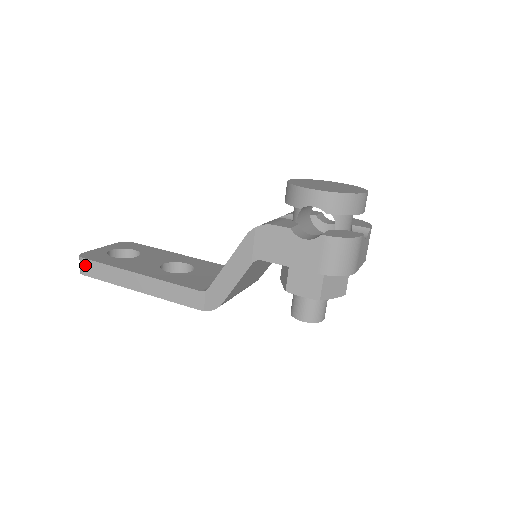
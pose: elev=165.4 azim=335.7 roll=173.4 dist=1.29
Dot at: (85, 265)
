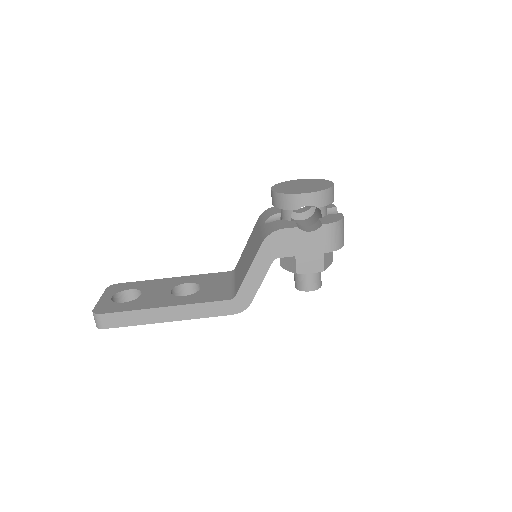
Dot at: (104, 319)
